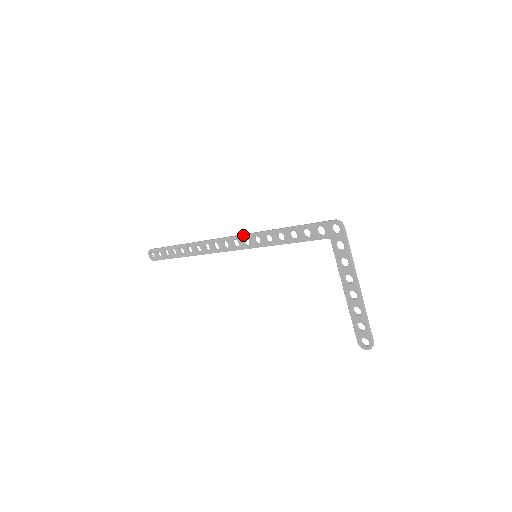
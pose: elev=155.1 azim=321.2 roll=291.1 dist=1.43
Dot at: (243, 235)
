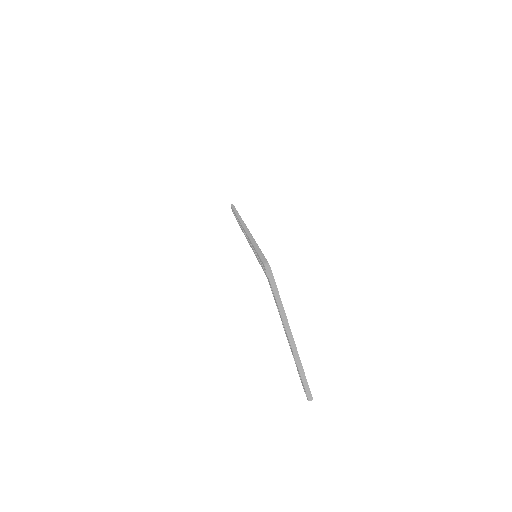
Dot at: (245, 232)
